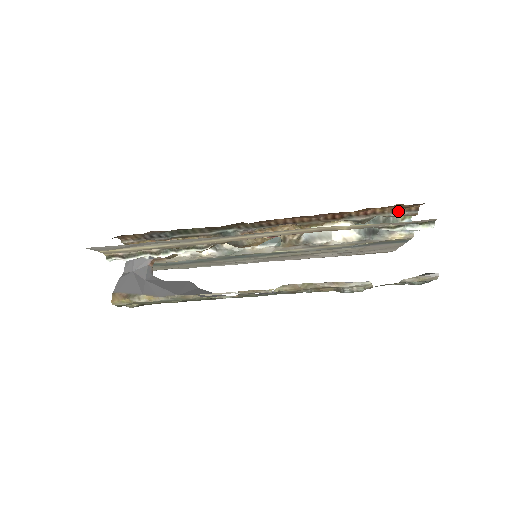
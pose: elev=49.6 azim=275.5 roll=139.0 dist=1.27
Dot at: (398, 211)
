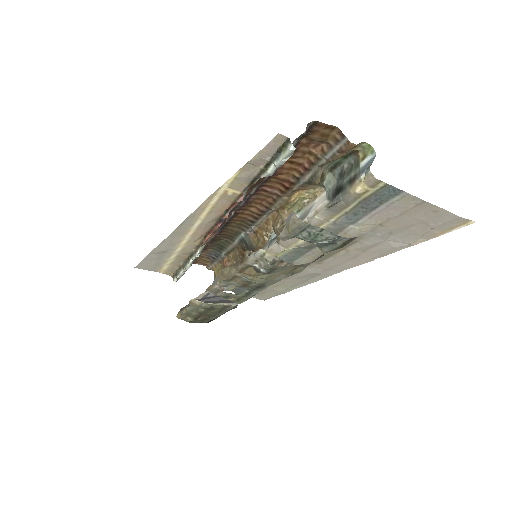
Dot at: (329, 149)
